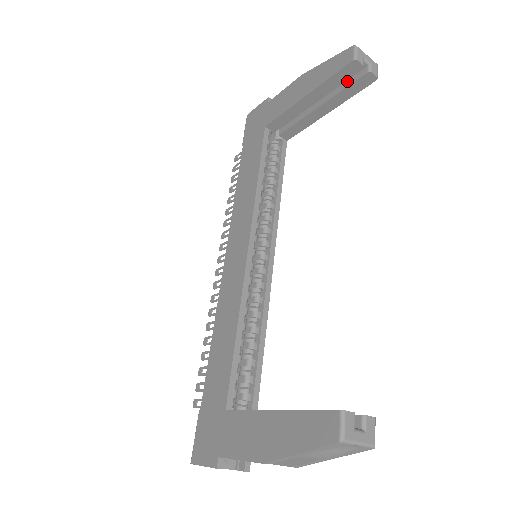
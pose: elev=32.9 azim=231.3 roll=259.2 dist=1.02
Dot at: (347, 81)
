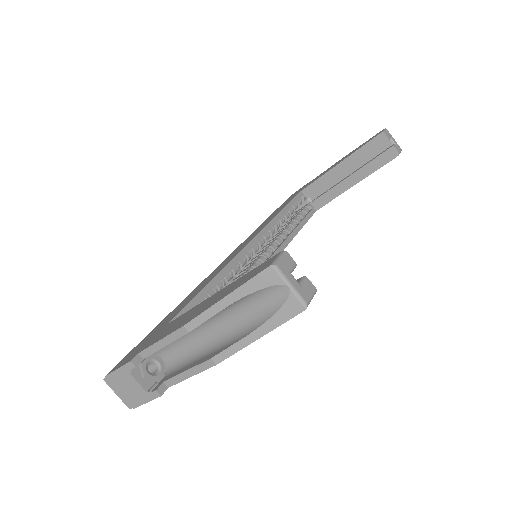
Dot at: (375, 157)
